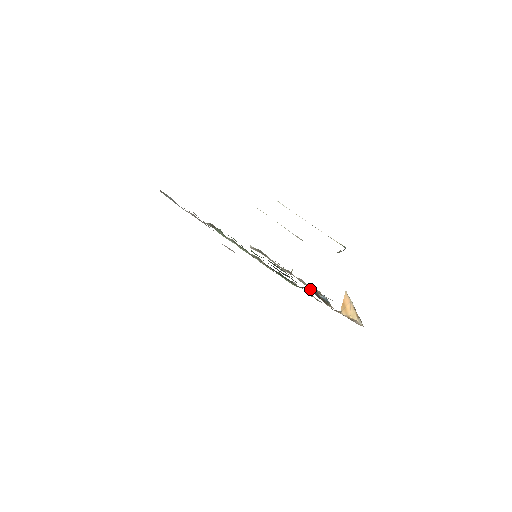
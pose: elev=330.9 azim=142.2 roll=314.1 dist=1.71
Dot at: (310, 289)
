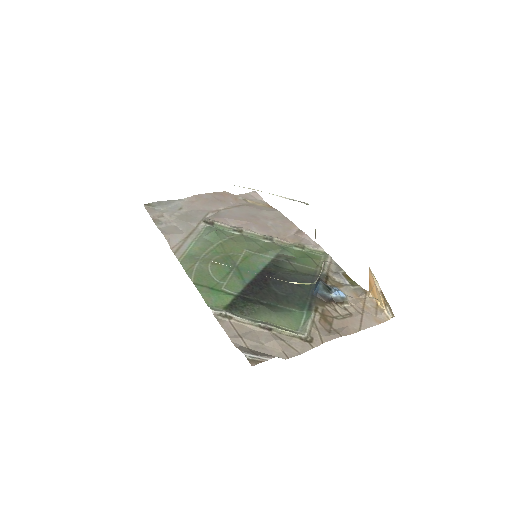
Dot at: (316, 295)
